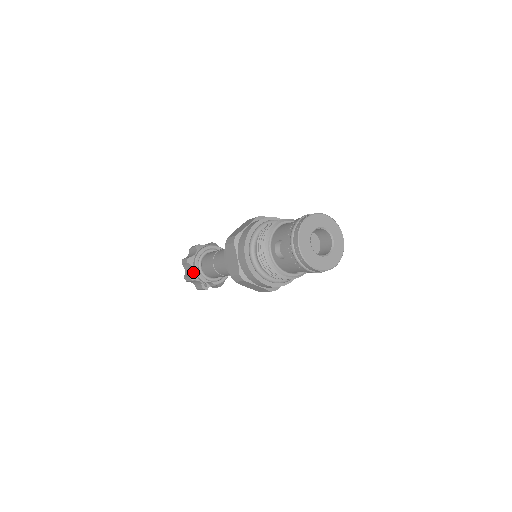
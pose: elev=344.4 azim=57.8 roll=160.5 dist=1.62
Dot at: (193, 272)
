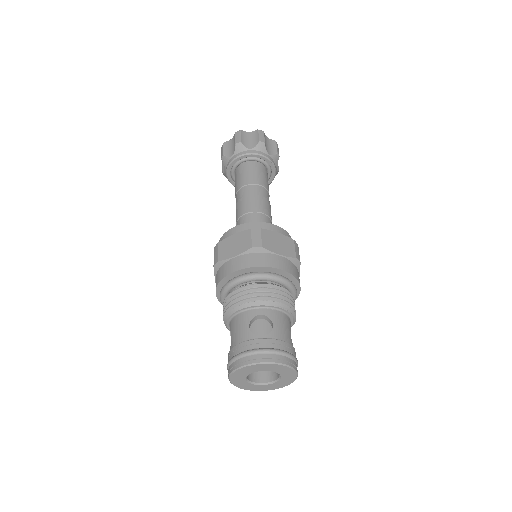
Dot at: (225, 173)
